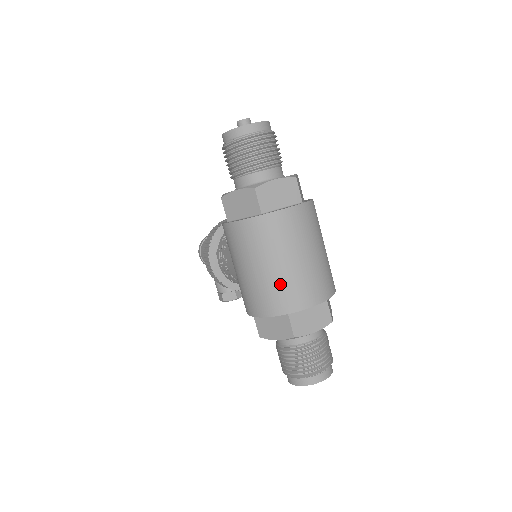
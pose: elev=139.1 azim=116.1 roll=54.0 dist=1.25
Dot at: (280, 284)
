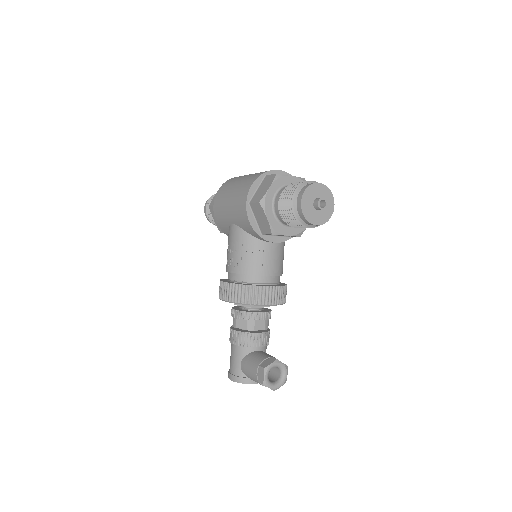
Dot at: occluded
